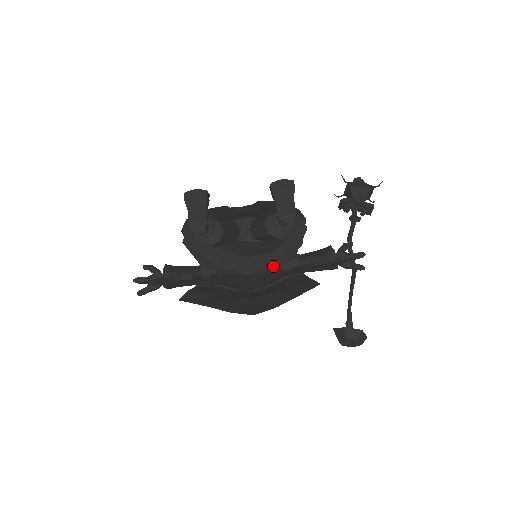
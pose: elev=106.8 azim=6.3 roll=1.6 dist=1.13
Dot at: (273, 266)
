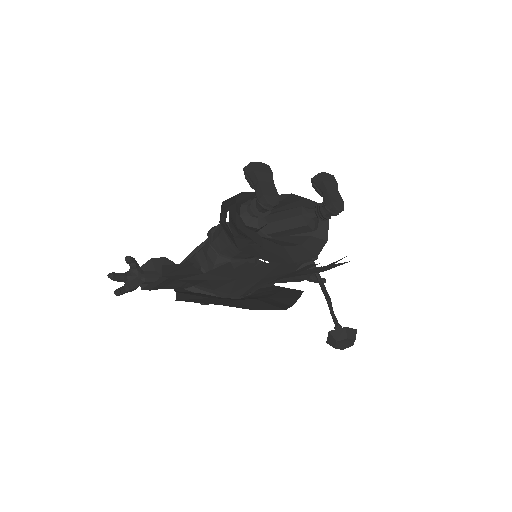
Dot at: (311, 257)
